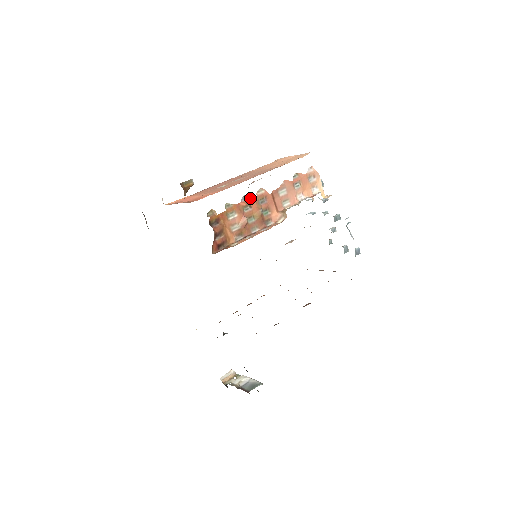
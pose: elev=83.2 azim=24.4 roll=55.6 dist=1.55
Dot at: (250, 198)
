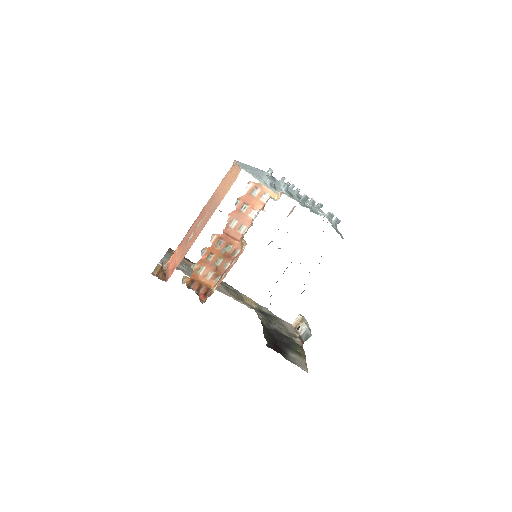
Dot at: (208, 249)
